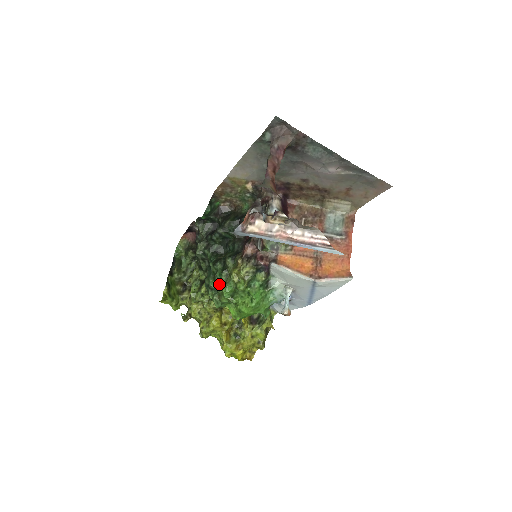
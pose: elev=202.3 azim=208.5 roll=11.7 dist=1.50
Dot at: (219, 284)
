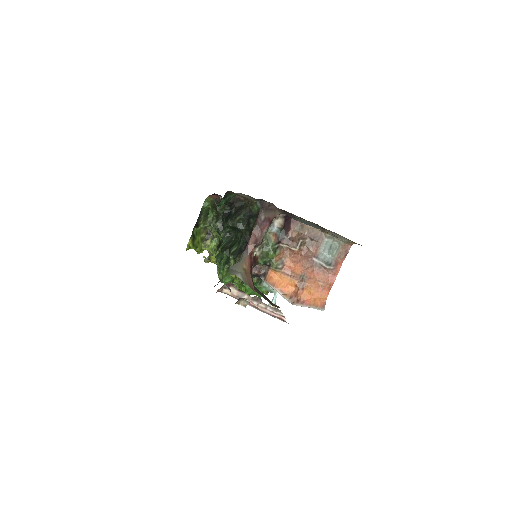
Dot at: (222, 272)
